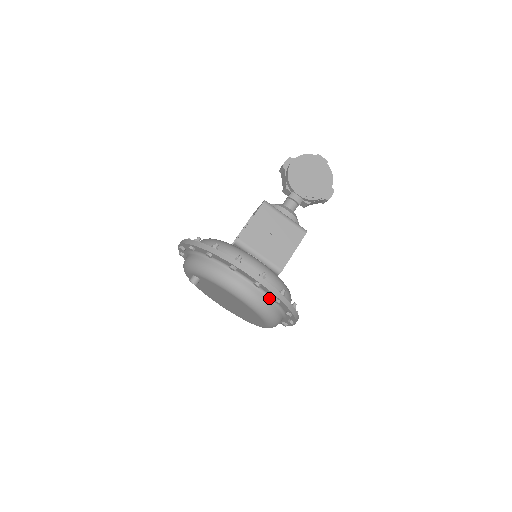
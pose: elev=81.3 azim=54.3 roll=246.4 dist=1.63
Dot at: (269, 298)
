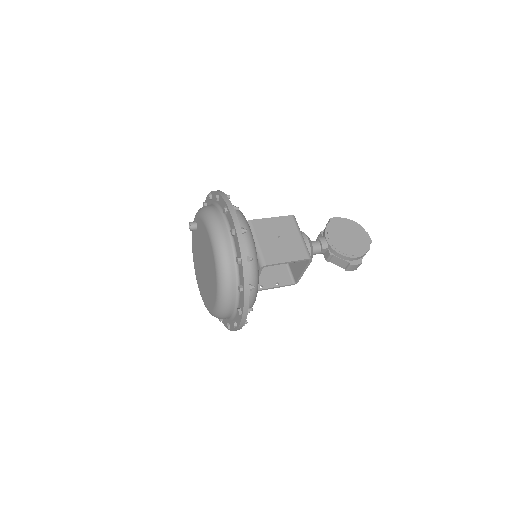
Dot at: (235, 258)
